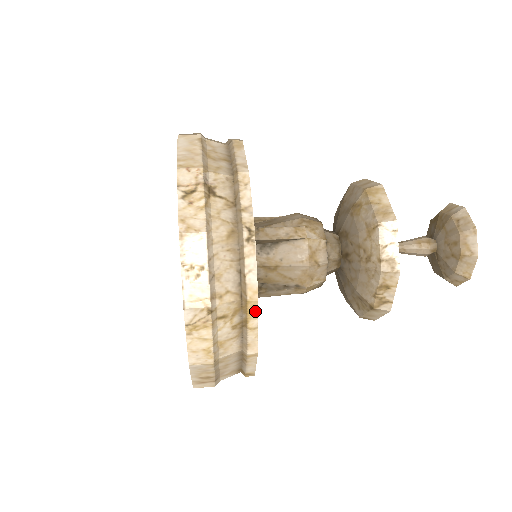
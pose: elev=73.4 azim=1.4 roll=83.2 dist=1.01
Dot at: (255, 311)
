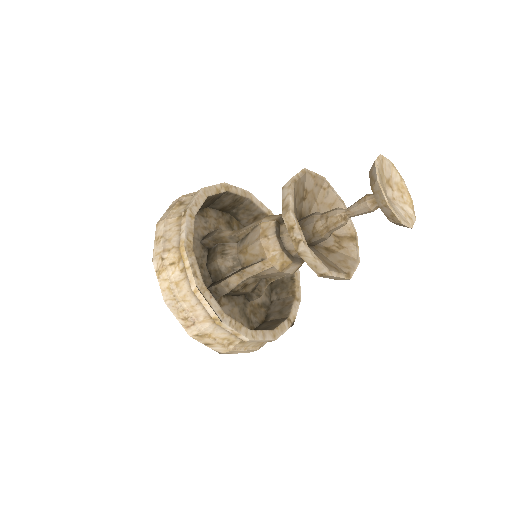
Dot at: (185, 254)
